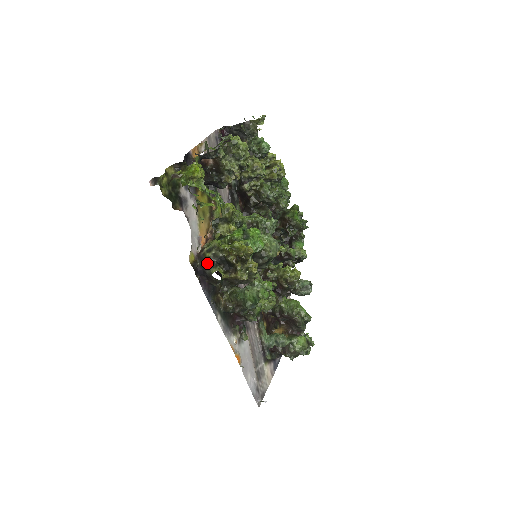
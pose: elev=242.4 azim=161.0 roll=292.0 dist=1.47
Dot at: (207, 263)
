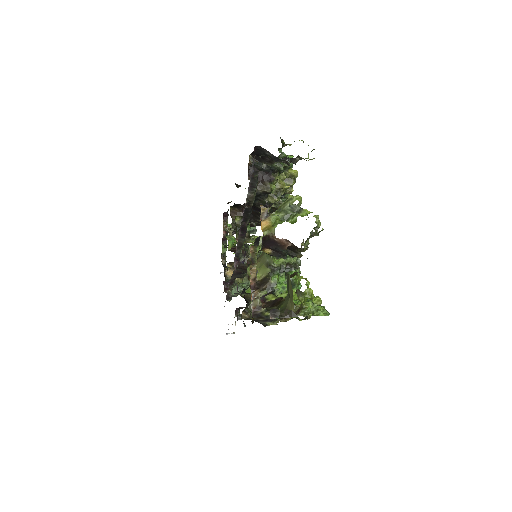
Dot at: (264, 319)
